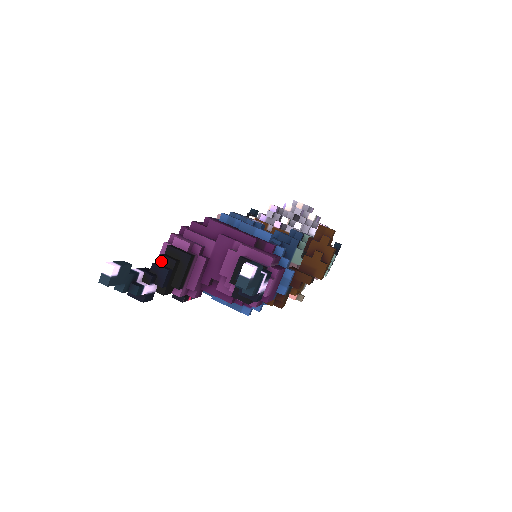
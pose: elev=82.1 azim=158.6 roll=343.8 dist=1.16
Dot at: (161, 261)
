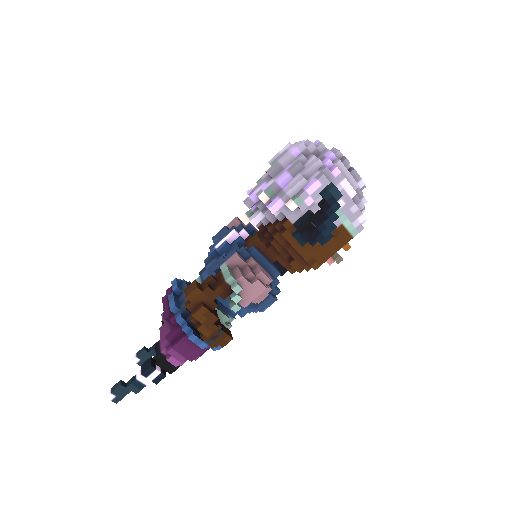
Dot at: occluded
